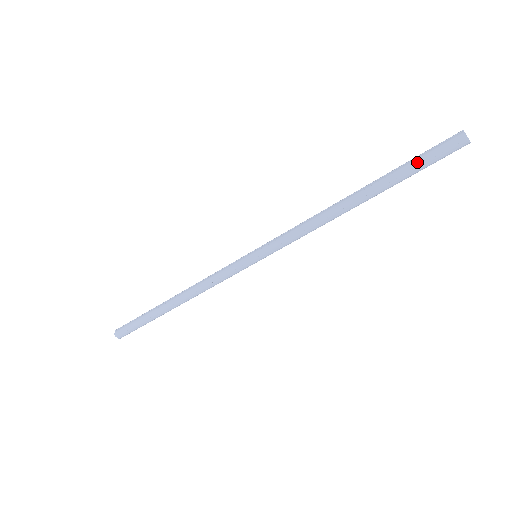
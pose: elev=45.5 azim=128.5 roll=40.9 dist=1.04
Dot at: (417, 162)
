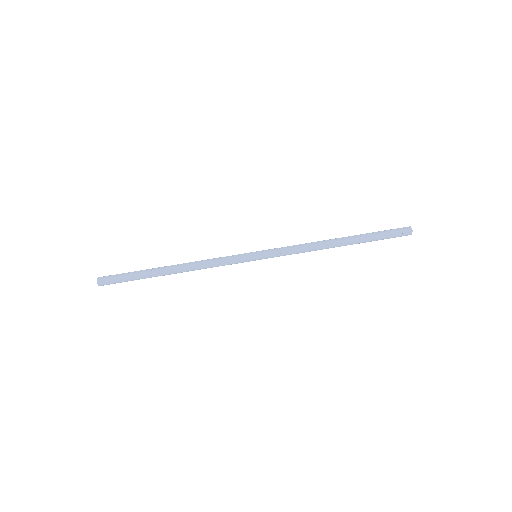
Dot at: (383, 234)
